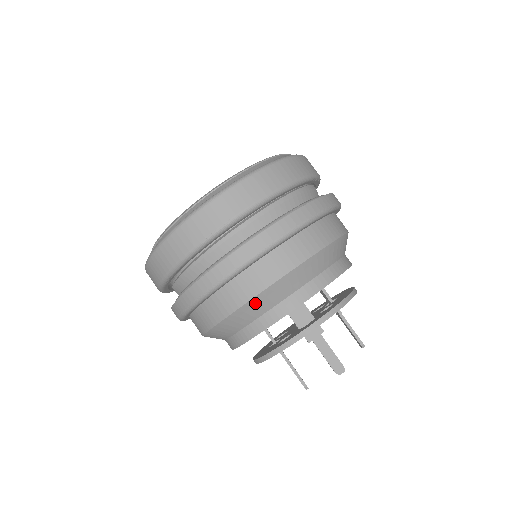
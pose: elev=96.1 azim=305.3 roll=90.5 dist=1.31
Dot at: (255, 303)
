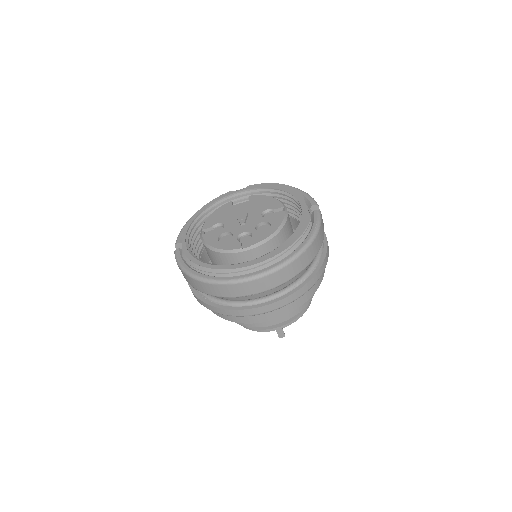
Dot at: occluded
